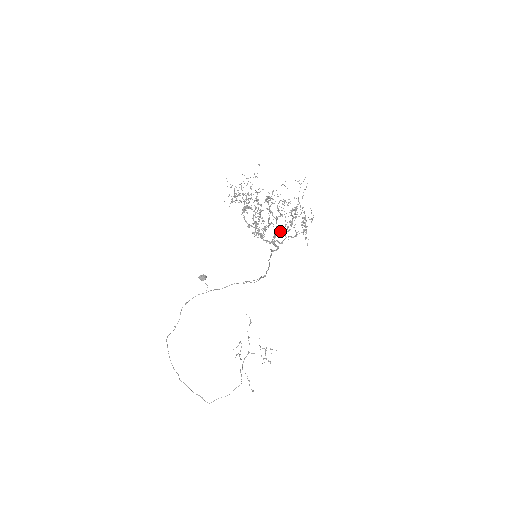
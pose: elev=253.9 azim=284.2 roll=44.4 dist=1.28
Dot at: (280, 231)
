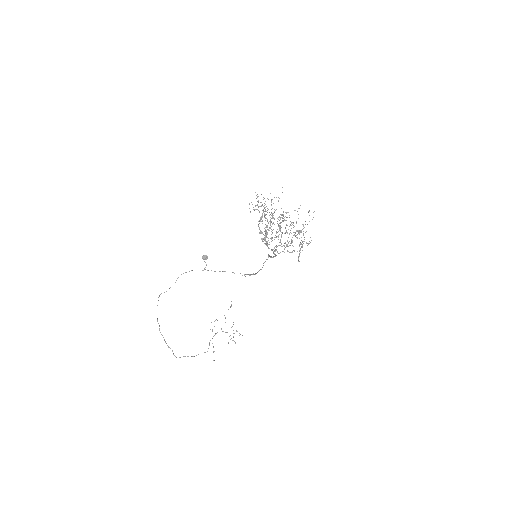
Dot at: occluded
